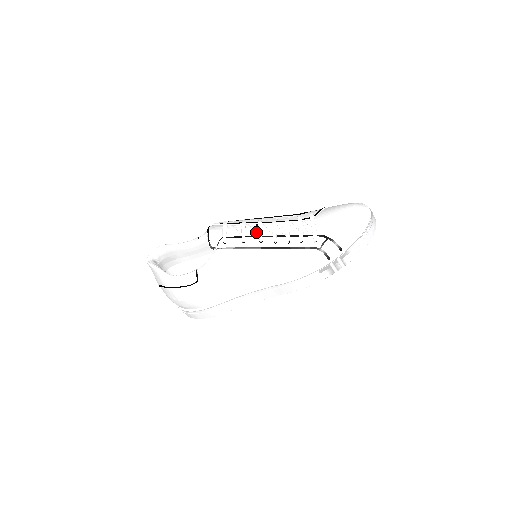
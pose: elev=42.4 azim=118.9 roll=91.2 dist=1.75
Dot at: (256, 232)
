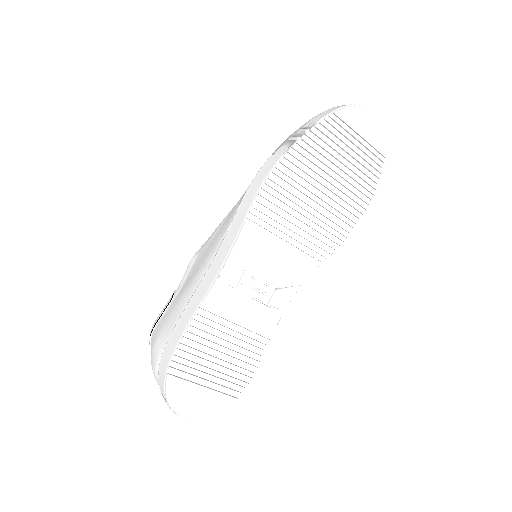
Dot at: occluded
